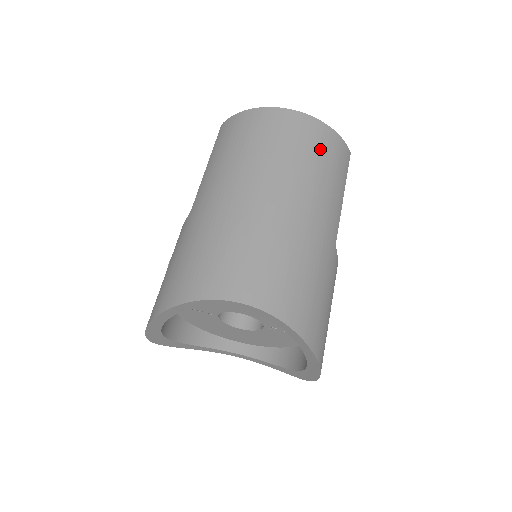
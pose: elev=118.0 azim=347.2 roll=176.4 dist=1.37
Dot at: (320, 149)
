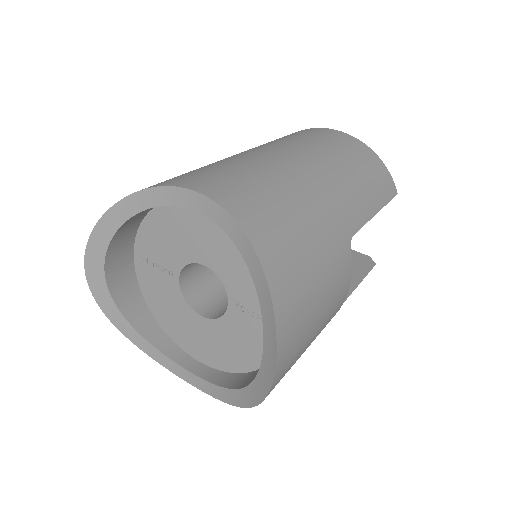
Dot at: (358, 158)
